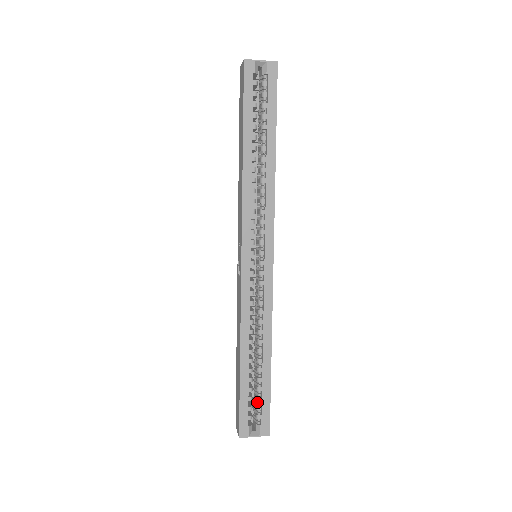
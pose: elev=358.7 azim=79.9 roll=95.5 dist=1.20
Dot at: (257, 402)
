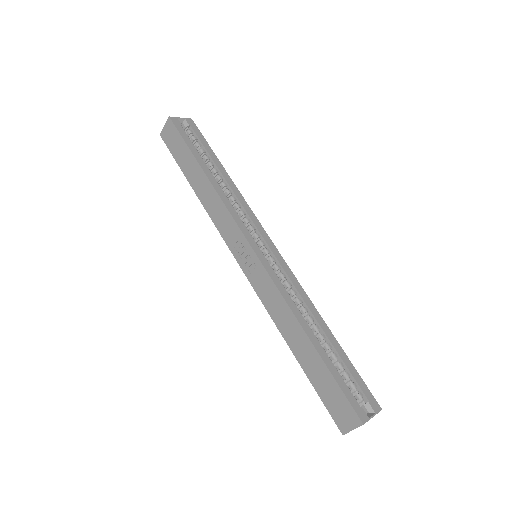
Dot at: (348, 382)
